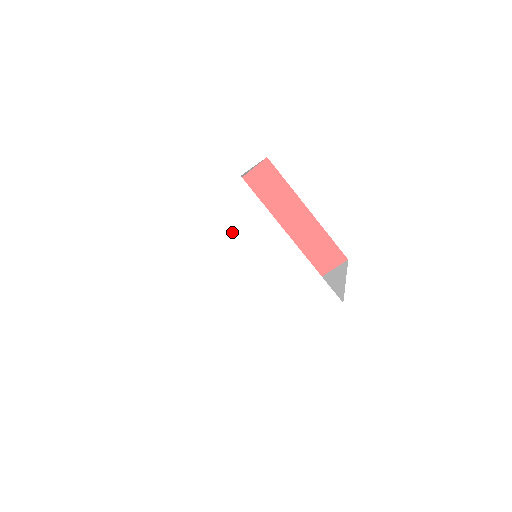
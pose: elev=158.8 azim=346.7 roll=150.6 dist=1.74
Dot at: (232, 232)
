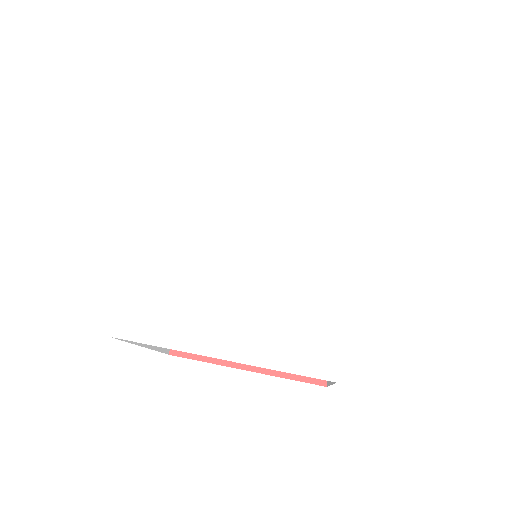
Dot at: (294, 169)
